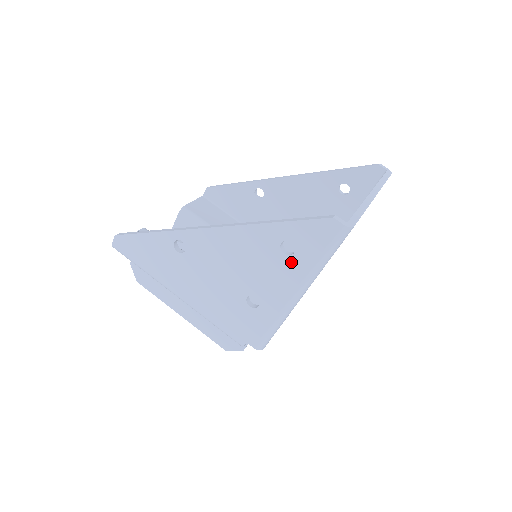
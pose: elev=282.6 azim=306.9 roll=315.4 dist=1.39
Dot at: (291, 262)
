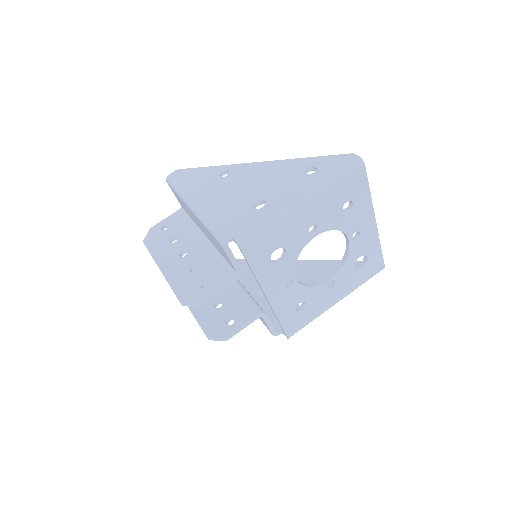
Dot at: (308, 178)
